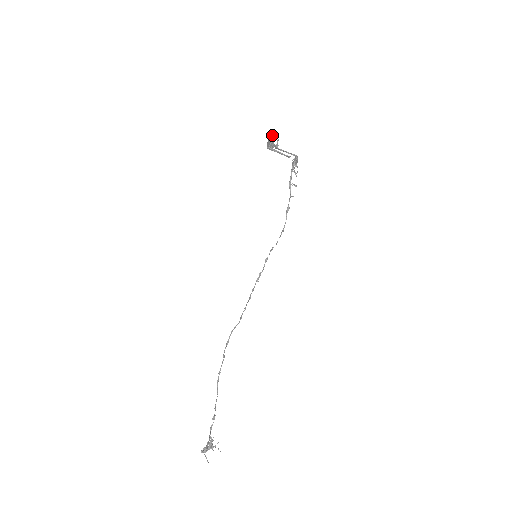
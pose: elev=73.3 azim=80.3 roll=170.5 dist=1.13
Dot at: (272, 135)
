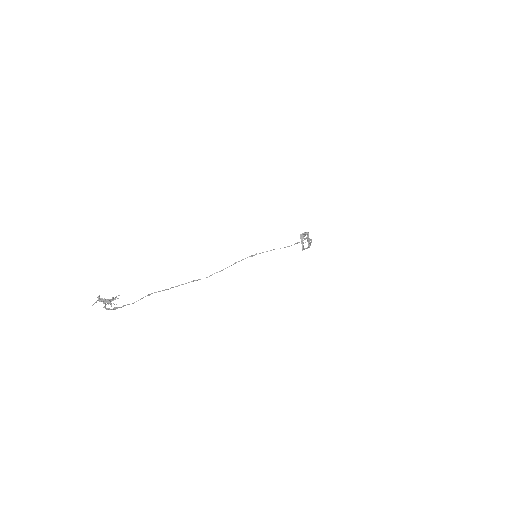
Dot at: occluded
